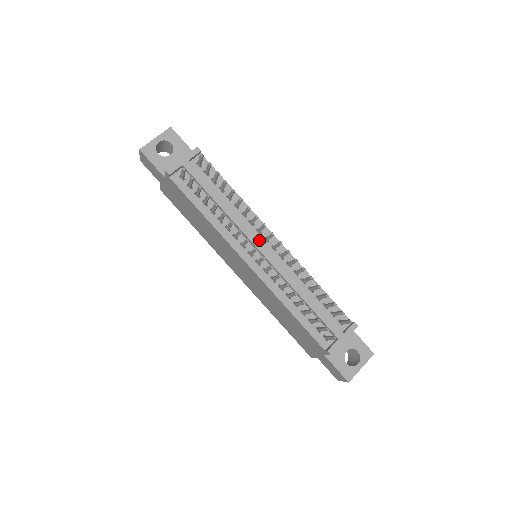
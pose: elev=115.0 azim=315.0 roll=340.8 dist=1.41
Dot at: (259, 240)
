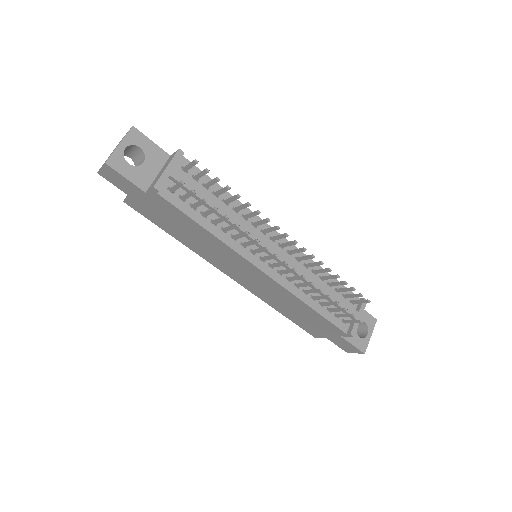
Dot at: (268, 242)
